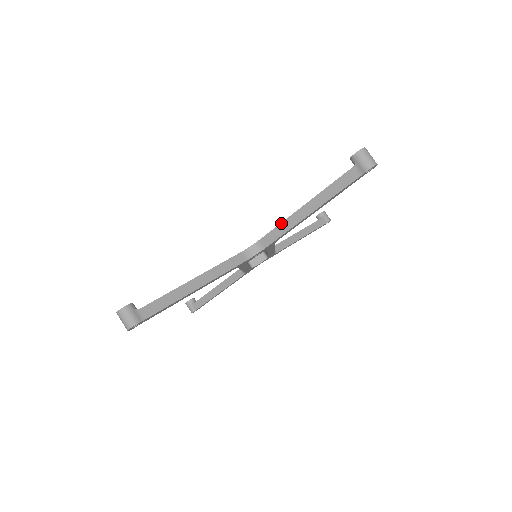
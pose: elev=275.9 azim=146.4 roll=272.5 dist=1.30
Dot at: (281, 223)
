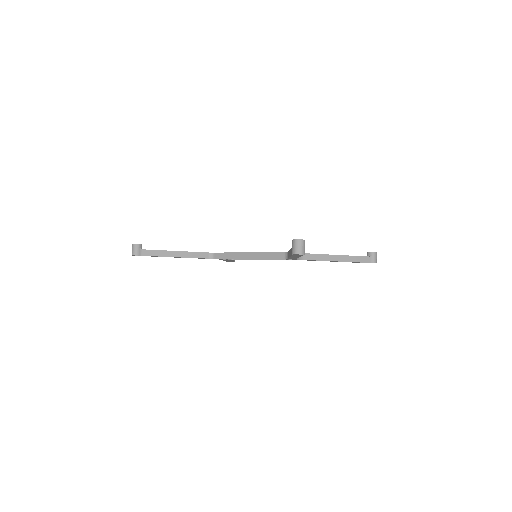
Dot at: (322, 254)
